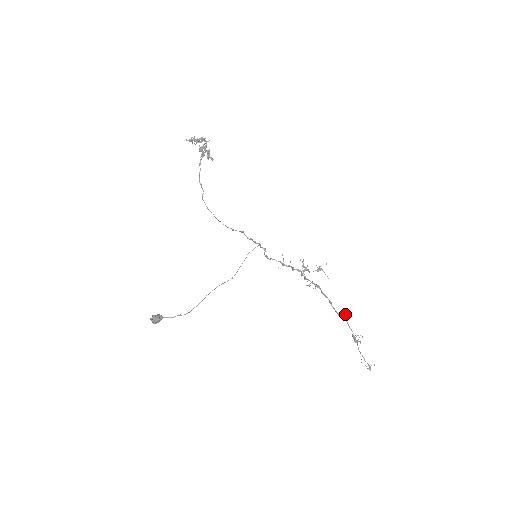
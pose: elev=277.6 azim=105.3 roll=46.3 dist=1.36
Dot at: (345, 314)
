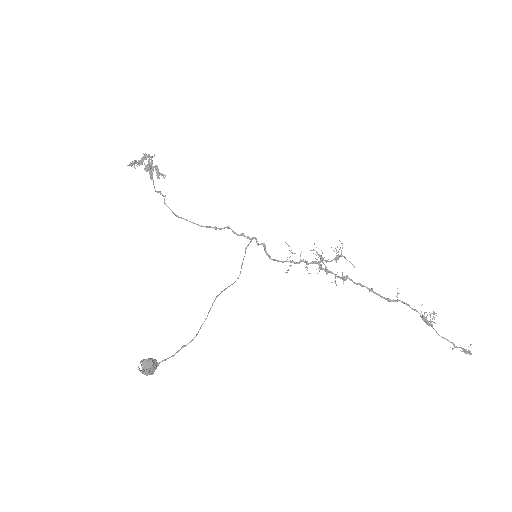
Dot at: occluded
